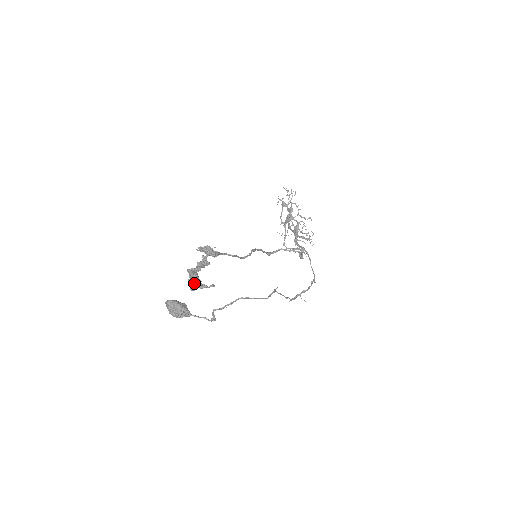
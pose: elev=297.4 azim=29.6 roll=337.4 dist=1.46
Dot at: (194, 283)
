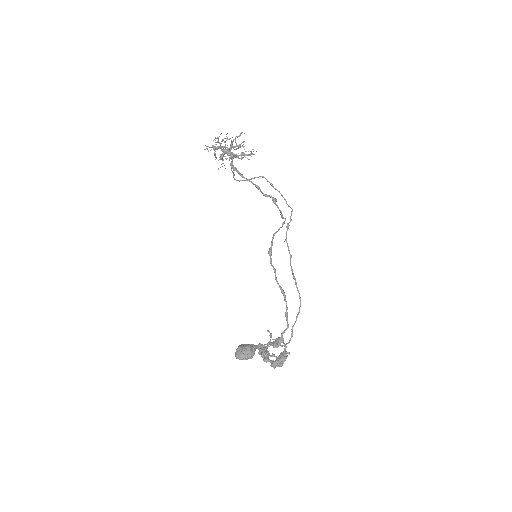
Dot at: (261, 350)
